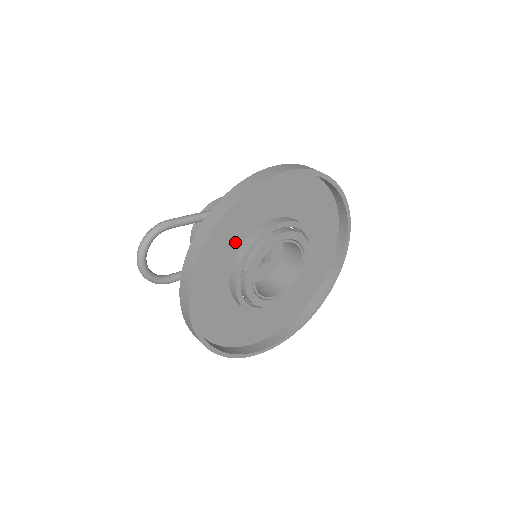
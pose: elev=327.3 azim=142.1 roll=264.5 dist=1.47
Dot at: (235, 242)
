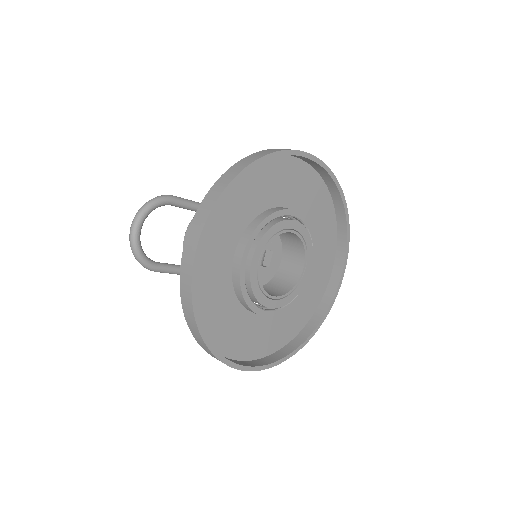
Dot at: (248, 213)
